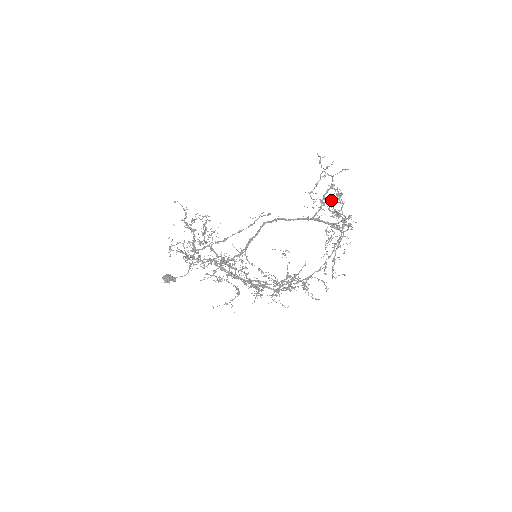
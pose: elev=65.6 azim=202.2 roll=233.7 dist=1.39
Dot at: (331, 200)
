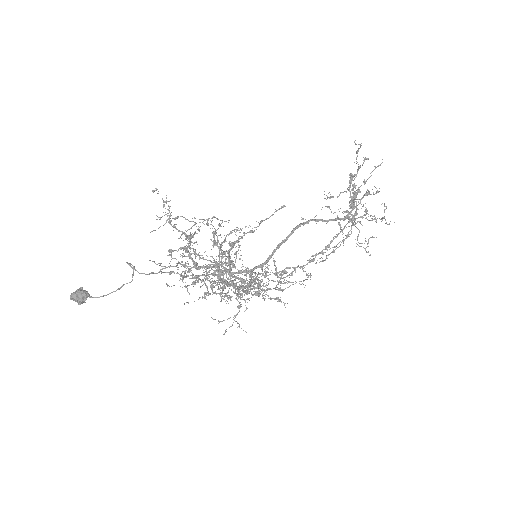
Dot at: (355, 194)
